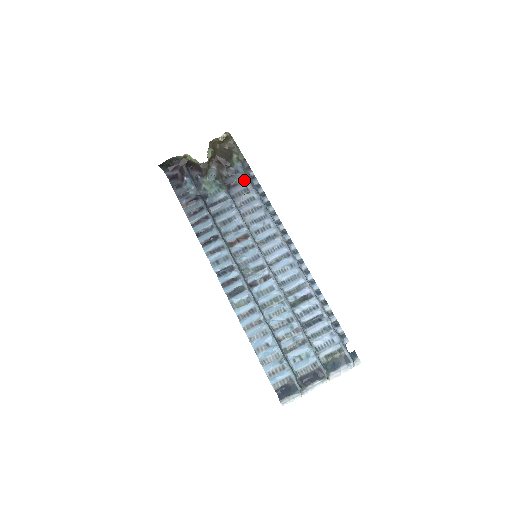
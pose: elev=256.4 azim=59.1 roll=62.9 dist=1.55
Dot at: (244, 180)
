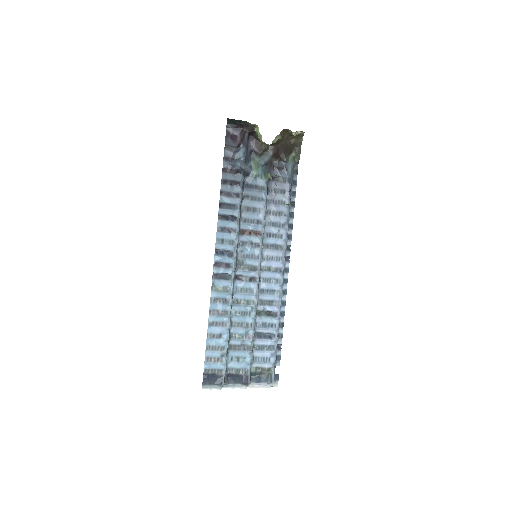
Dot at: (287, 181)
